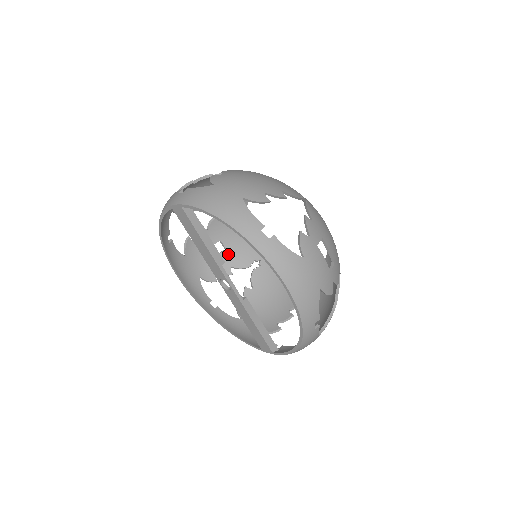
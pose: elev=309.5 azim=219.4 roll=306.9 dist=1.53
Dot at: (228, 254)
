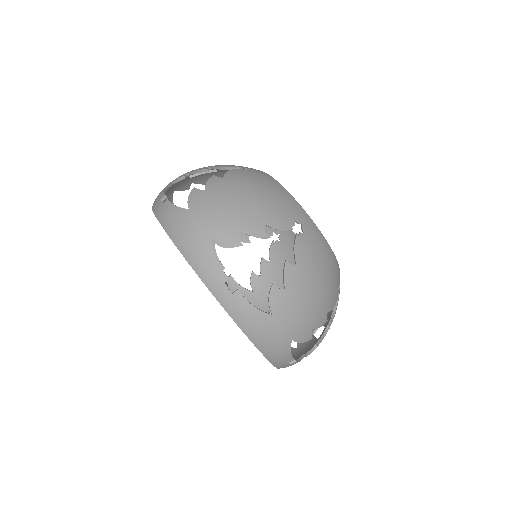
Dot at: (217, 173)
